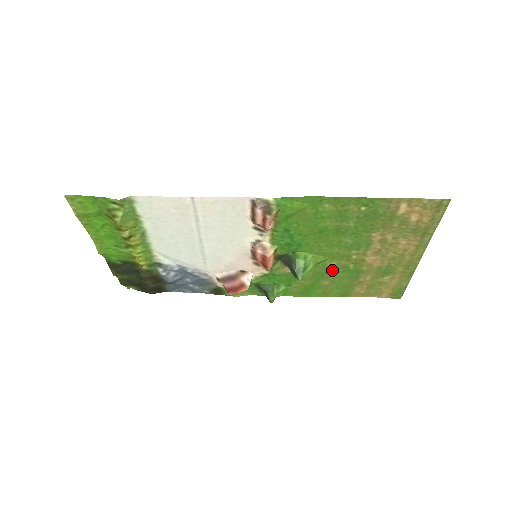
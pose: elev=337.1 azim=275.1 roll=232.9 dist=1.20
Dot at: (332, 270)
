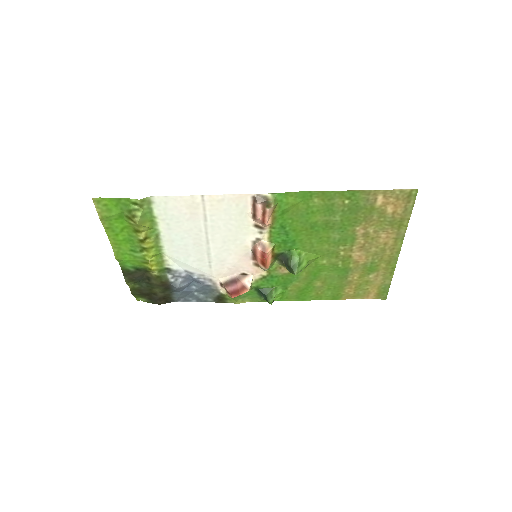
Dot at: (323, 269)
